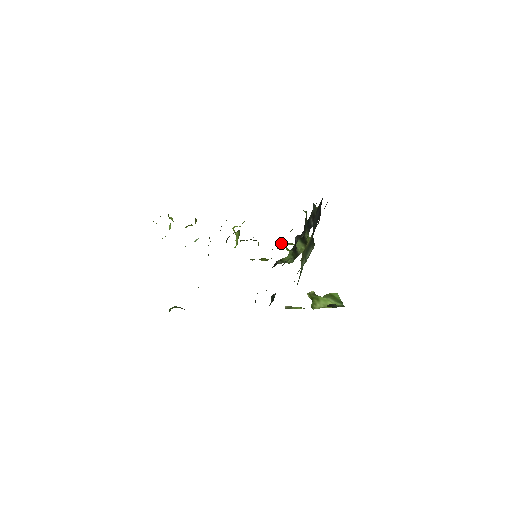
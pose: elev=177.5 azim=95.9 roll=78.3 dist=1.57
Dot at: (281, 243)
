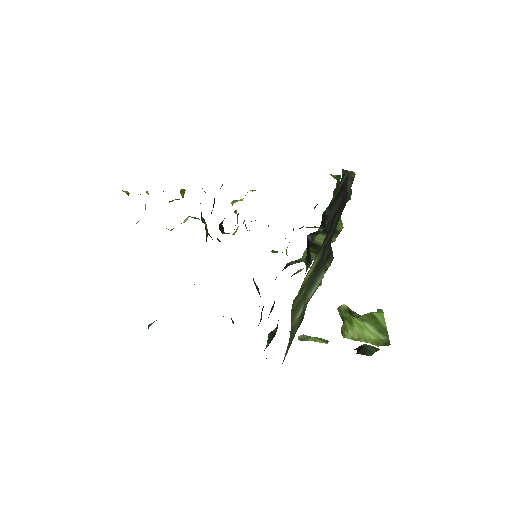
Dot at: (299, 228)
